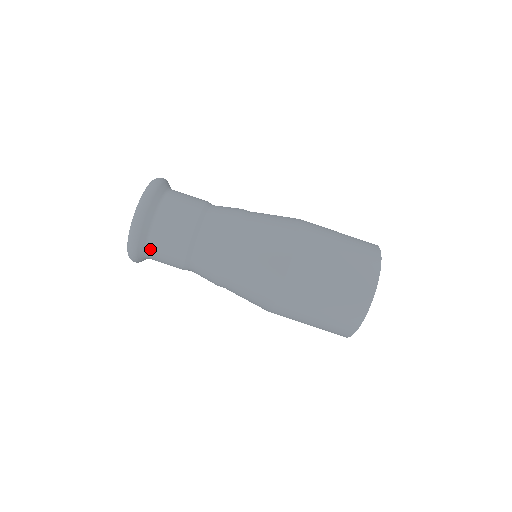
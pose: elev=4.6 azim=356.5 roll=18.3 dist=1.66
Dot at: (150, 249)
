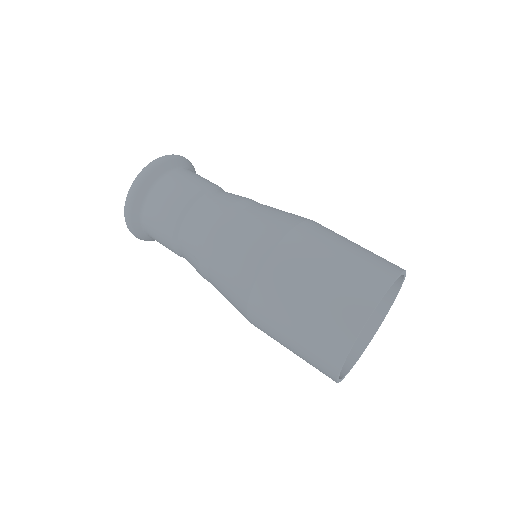
Dot at: (153, 193)
